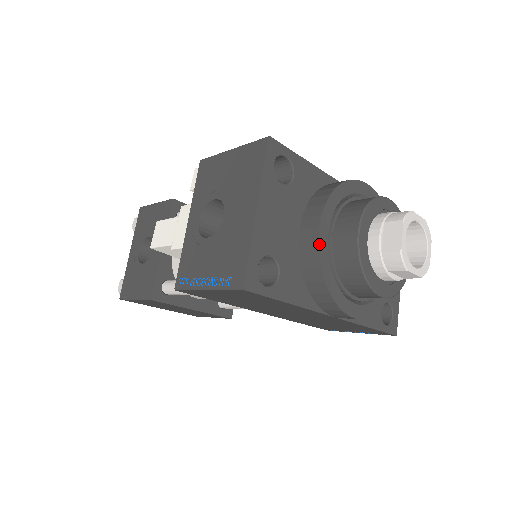
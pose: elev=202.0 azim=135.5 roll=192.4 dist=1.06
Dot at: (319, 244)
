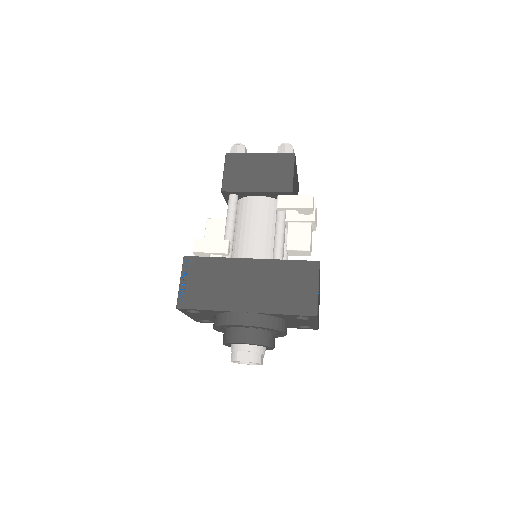
Dot at: occluded
